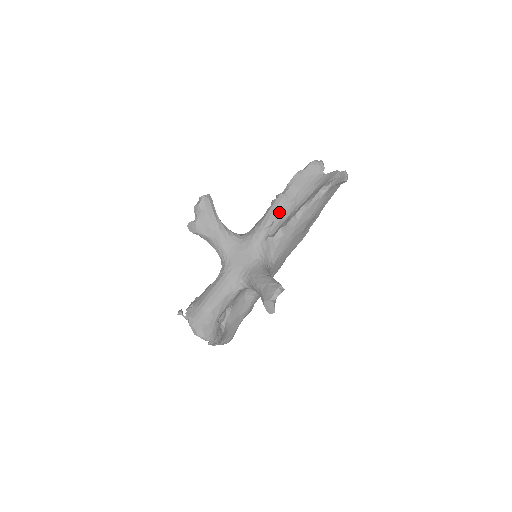
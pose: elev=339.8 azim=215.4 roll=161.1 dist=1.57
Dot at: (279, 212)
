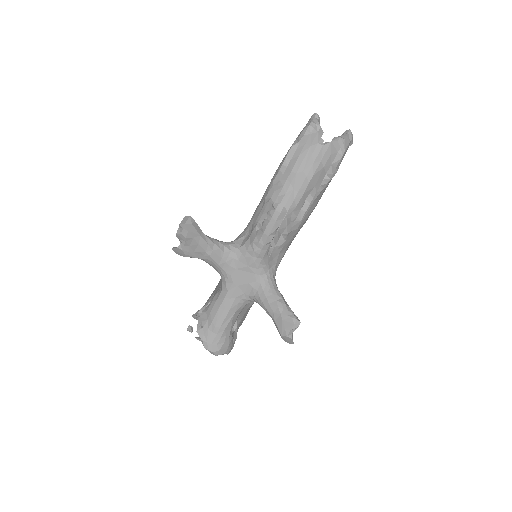
Dot at: (279, 225)
